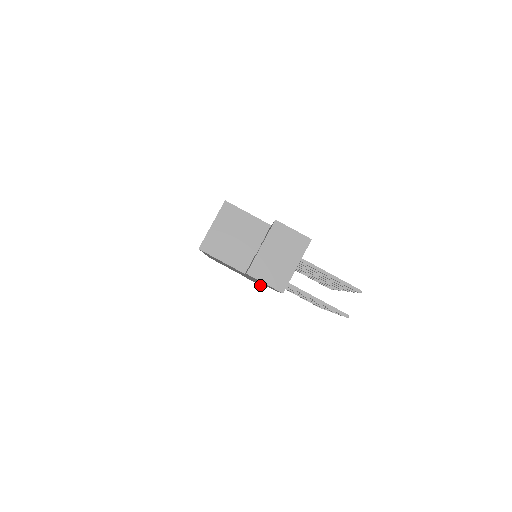
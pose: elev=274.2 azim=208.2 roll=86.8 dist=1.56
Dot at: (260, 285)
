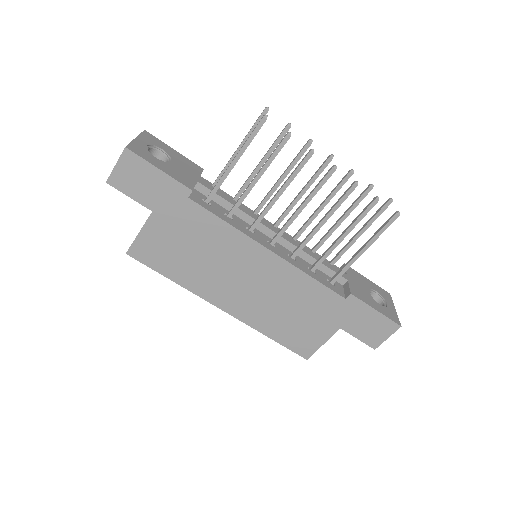
Dot at: (392, 325)
